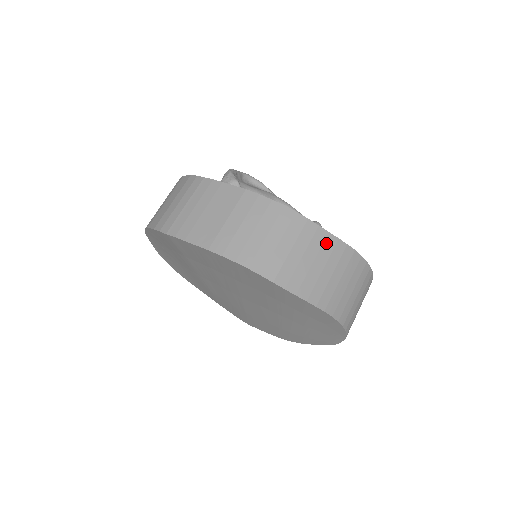
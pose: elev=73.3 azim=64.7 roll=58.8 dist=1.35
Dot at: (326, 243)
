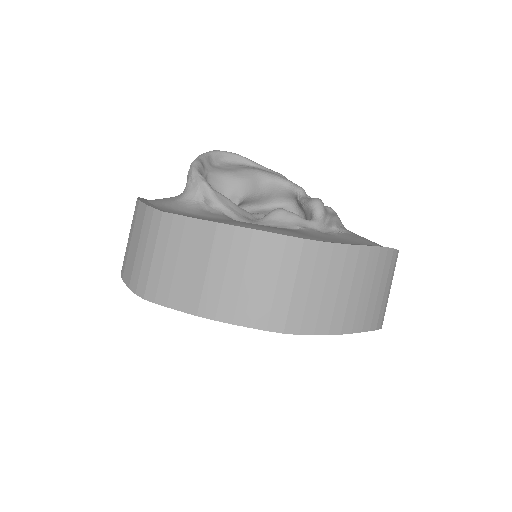
Dot at: (334, 258)
